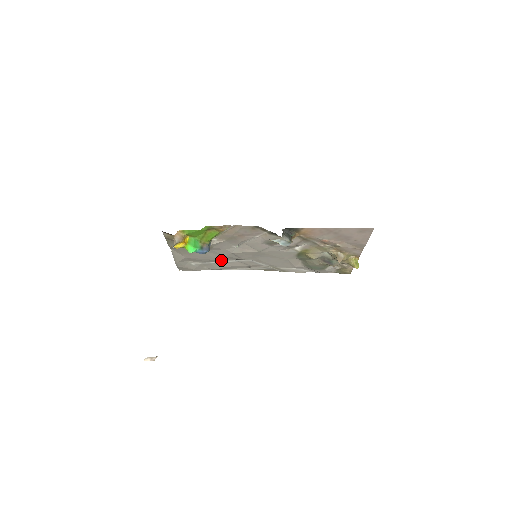
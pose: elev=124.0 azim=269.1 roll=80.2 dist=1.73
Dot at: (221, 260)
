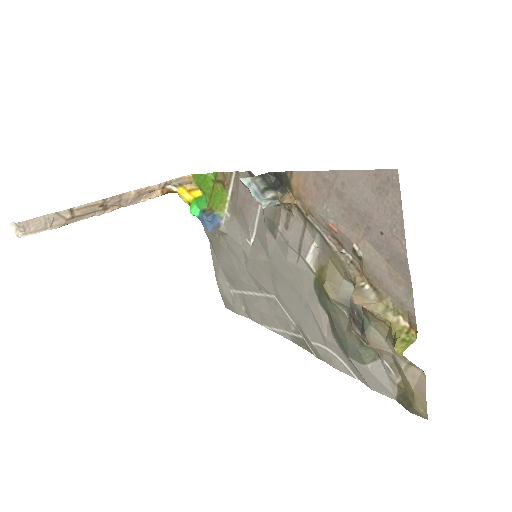
Dot at: (249, 287)
